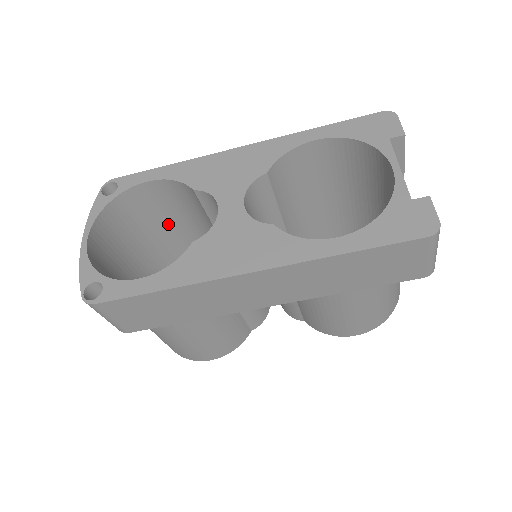
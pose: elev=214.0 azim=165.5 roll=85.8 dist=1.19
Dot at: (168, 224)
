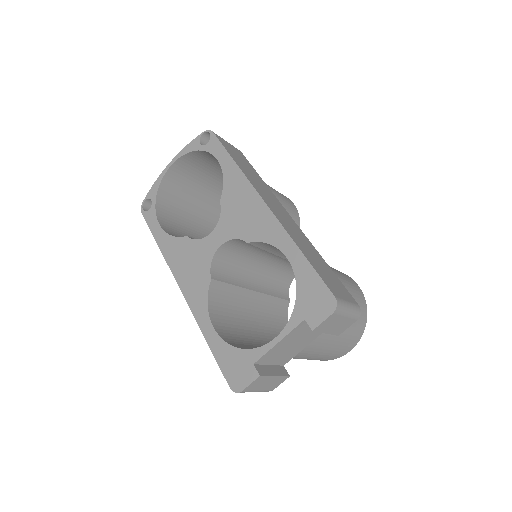
Dot at: occluded
